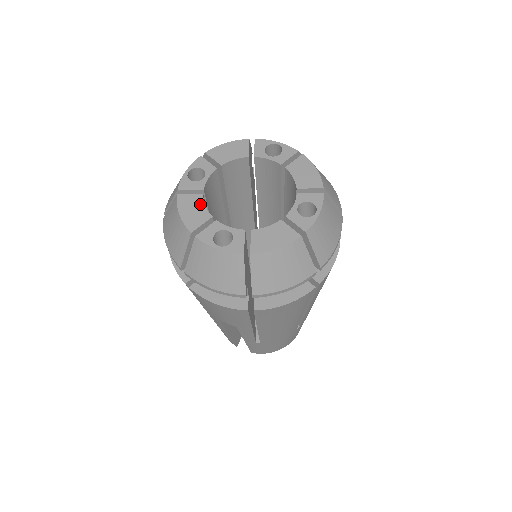
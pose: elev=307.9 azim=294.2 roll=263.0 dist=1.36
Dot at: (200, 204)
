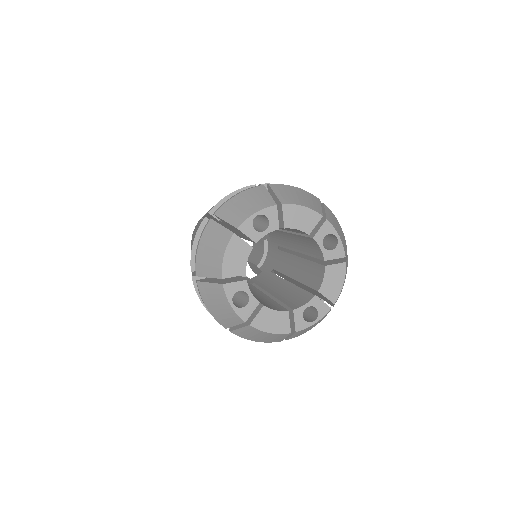
Dot at: (245, 256)
